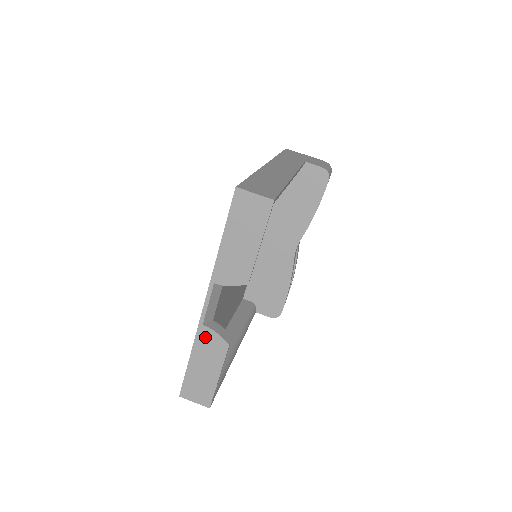
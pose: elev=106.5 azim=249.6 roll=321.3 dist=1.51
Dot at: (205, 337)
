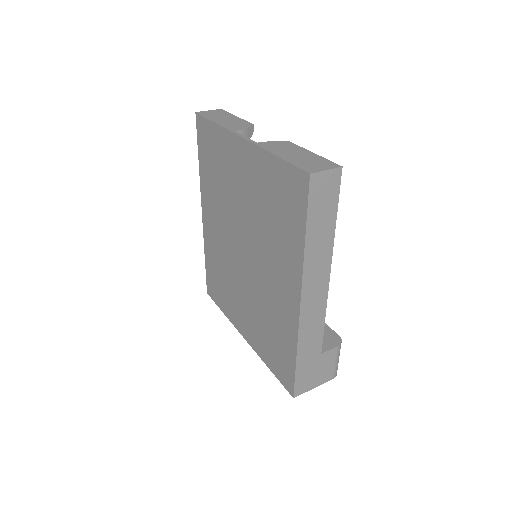
Dot at: (268, 145)
